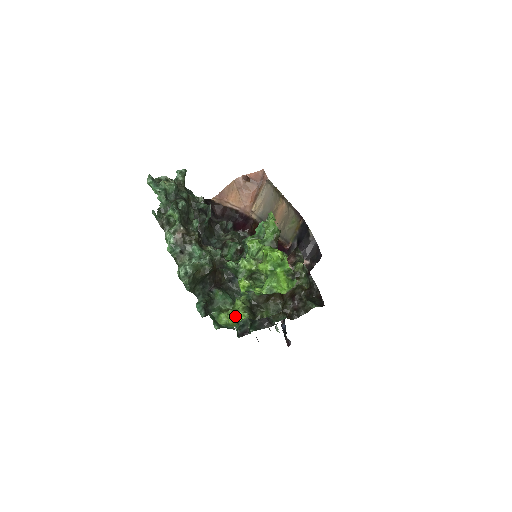
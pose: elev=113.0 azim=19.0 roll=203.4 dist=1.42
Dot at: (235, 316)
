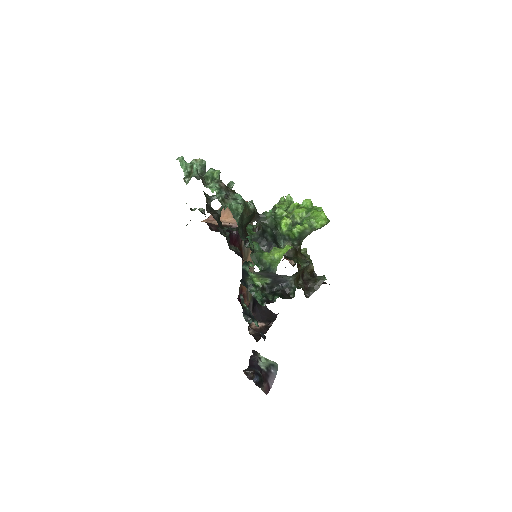
Dot at: (281, 249)
